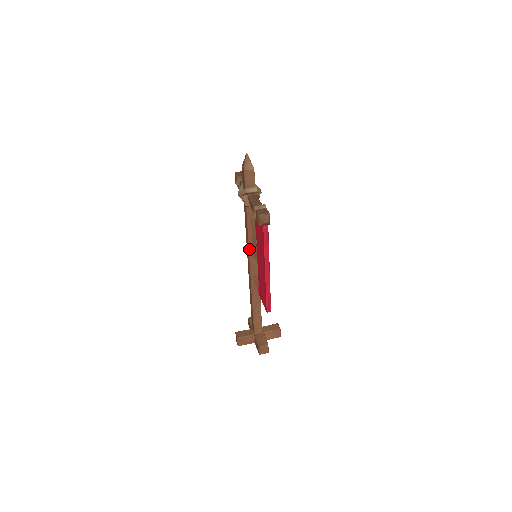
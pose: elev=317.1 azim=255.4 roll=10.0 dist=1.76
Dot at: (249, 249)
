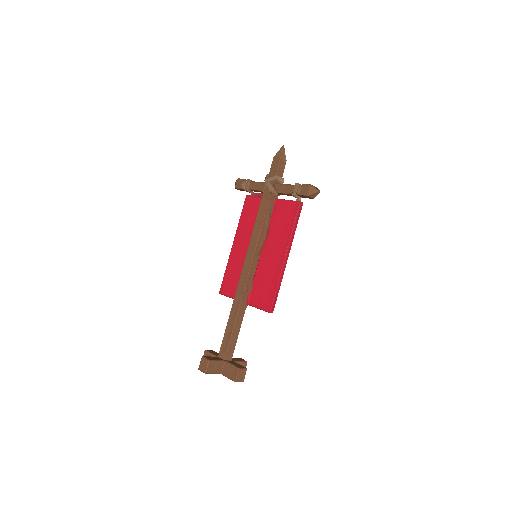
Dot at: (257, 242)
